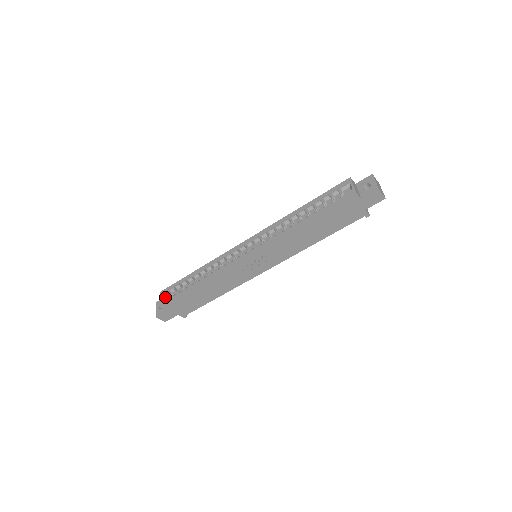
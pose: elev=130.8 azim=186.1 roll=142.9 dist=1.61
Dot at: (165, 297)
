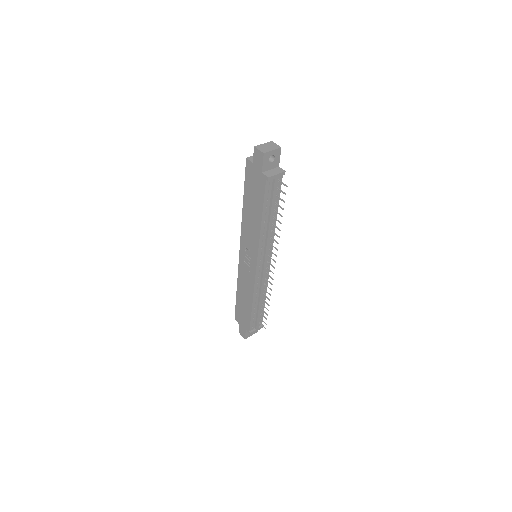
Dot at: occluded
